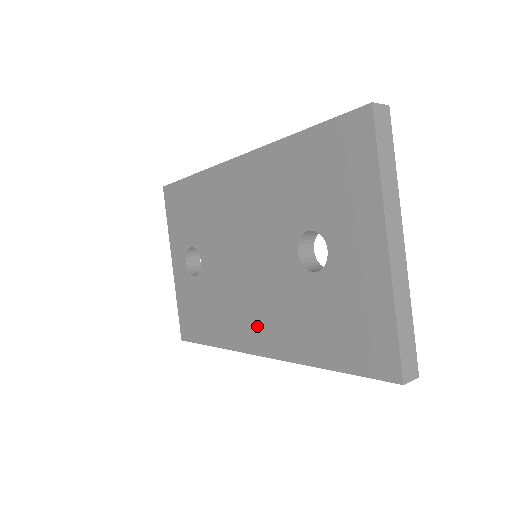
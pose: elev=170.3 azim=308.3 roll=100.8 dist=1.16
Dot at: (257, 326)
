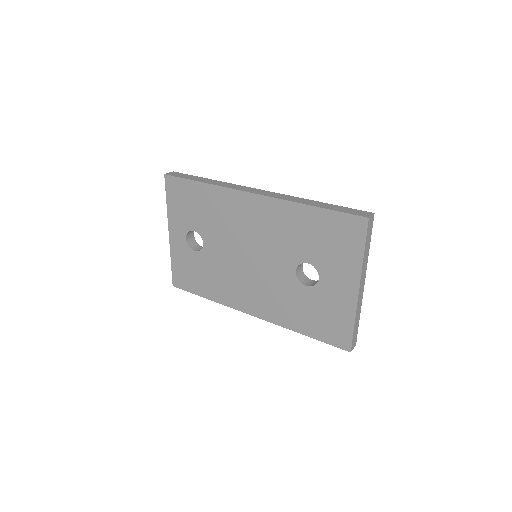
Dot at: (253, 299)
